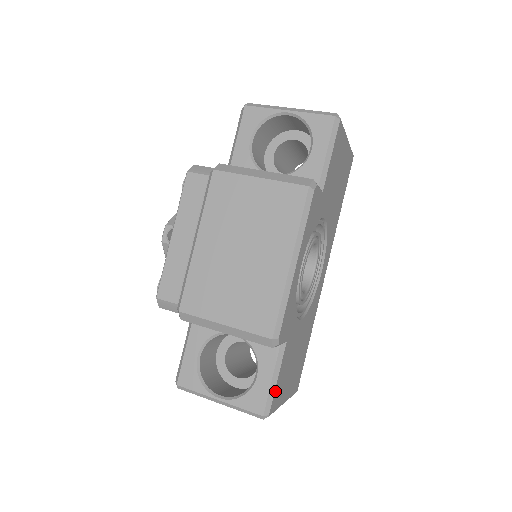
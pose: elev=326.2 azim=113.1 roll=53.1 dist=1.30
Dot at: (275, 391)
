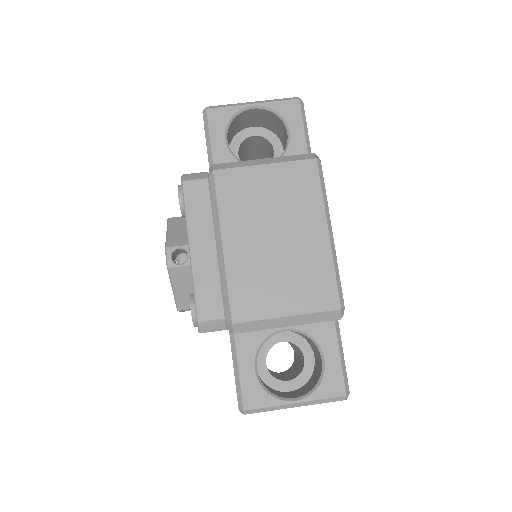
Dot at: (344, 367)
